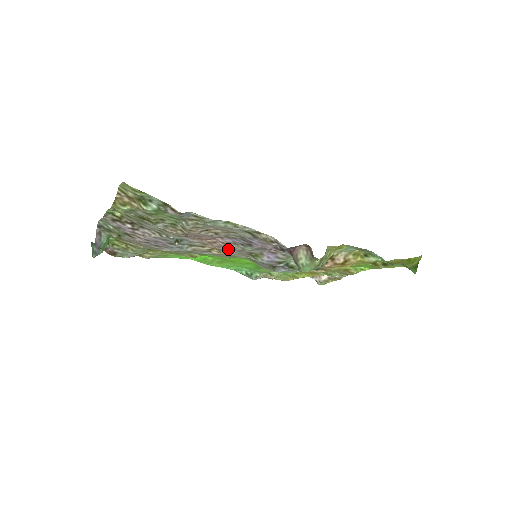
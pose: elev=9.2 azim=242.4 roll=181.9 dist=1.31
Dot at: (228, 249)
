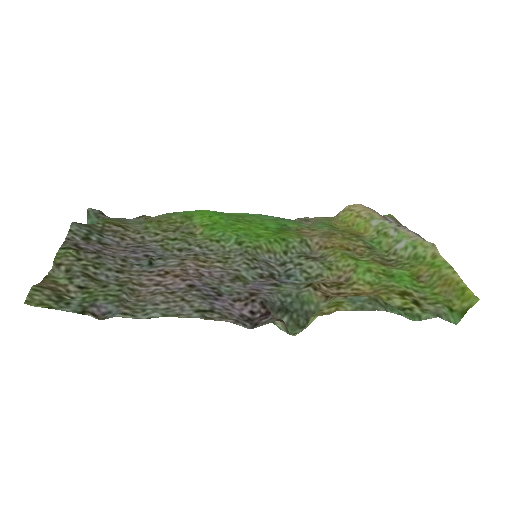
Dot at: (208, 273)
